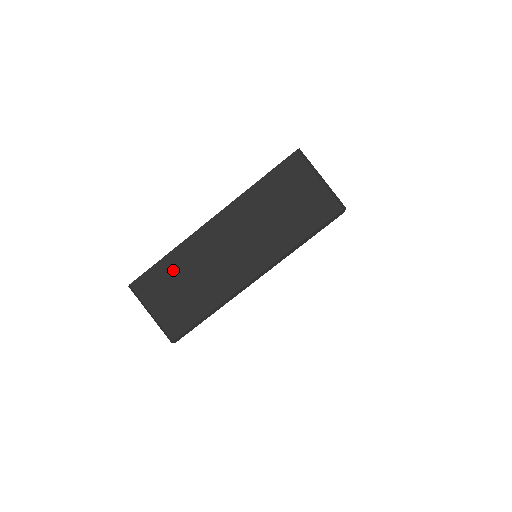
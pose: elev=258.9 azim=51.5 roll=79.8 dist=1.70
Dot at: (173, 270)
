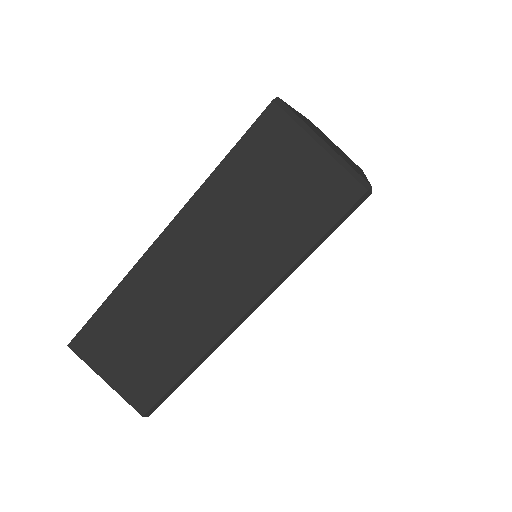
Dot at: (121, 319)
